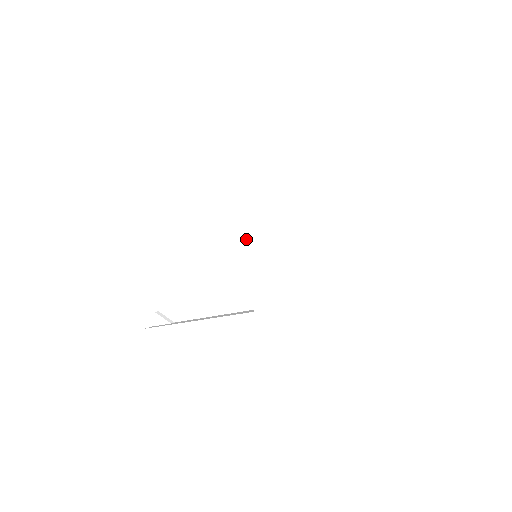
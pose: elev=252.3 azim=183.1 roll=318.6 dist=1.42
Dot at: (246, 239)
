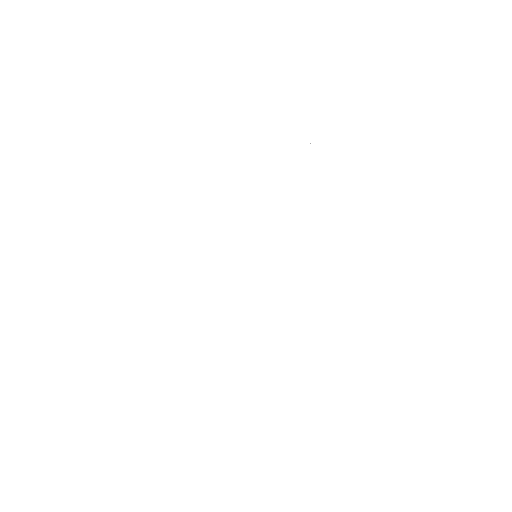
Dot at: occluded
